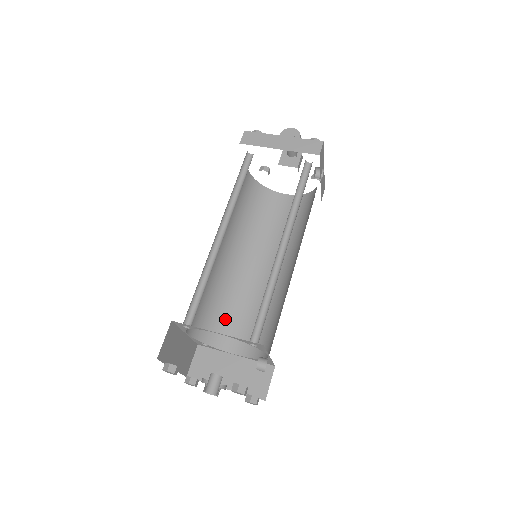
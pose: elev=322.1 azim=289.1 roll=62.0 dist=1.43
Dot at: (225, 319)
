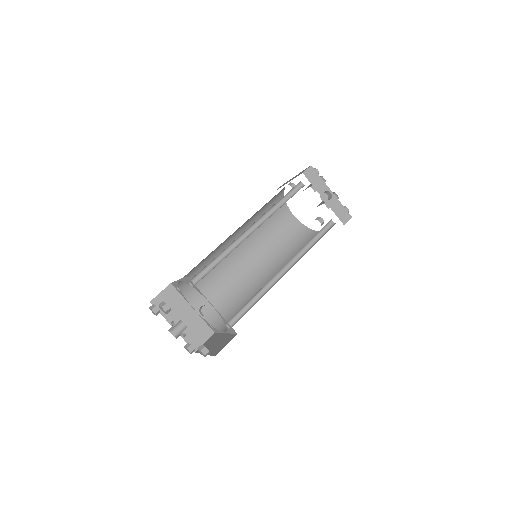
Dot at: (234, 311)
